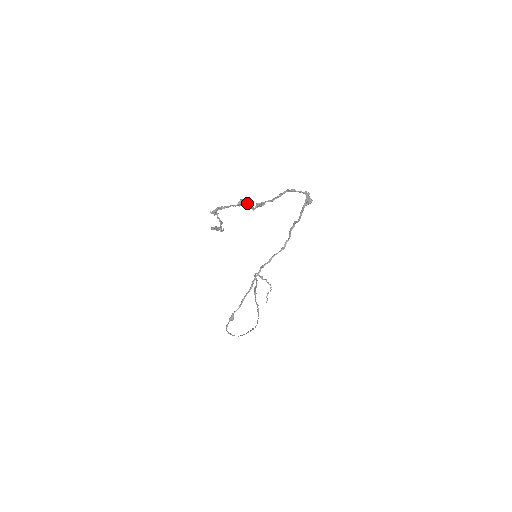
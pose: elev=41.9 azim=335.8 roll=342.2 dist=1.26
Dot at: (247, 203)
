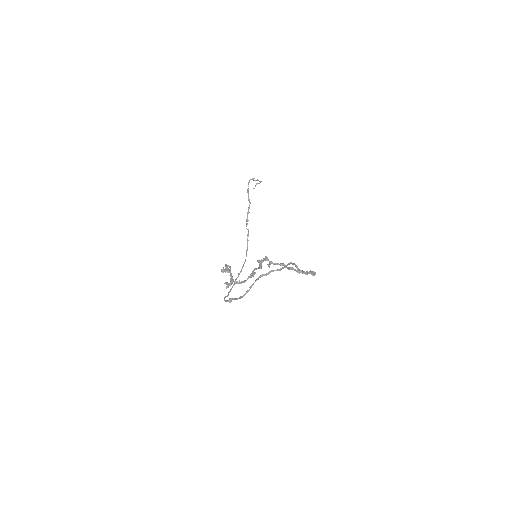
Dot at: (257, 268)
